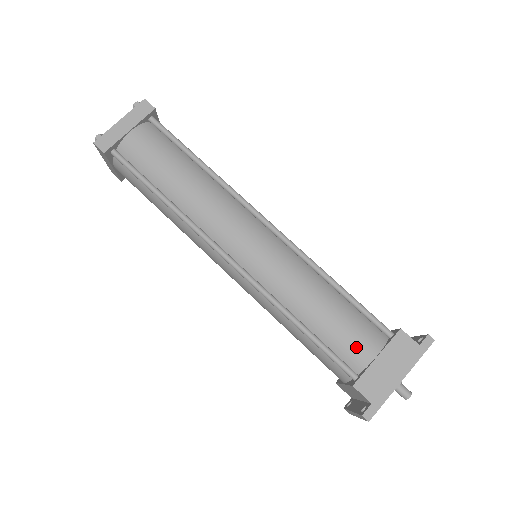
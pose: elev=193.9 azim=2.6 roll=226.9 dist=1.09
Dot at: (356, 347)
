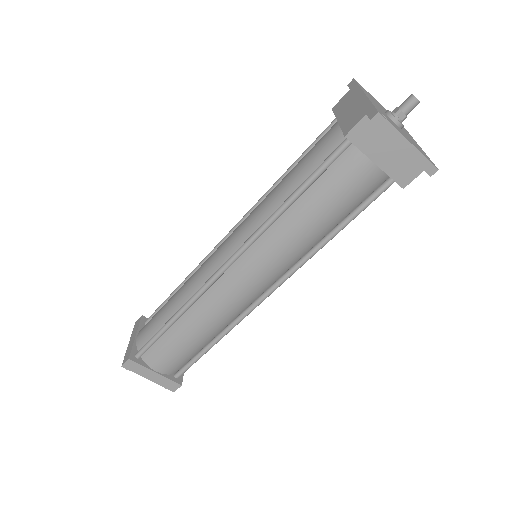
Dot at: (324, 143)
